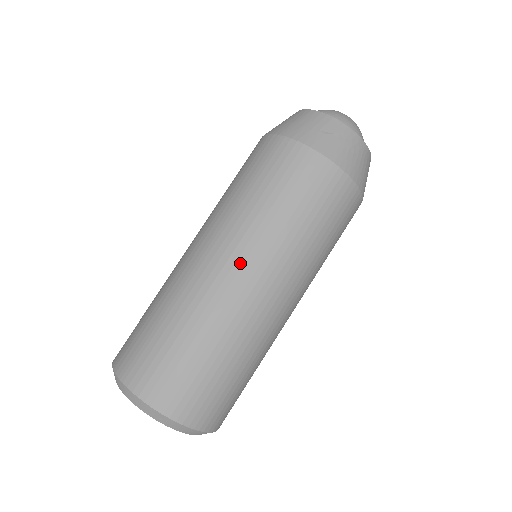
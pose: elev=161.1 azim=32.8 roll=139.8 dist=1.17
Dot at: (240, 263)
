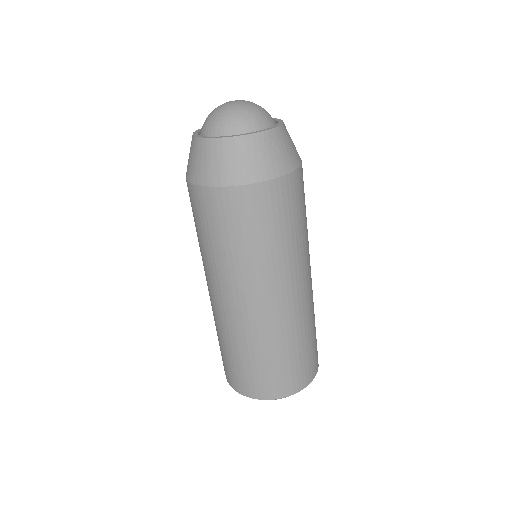
Dot at: (262, 296)
